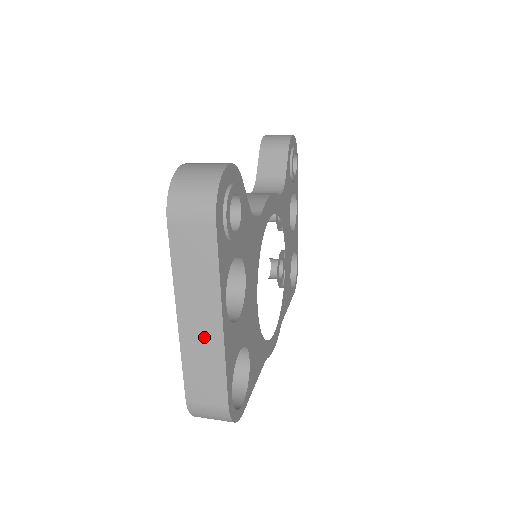
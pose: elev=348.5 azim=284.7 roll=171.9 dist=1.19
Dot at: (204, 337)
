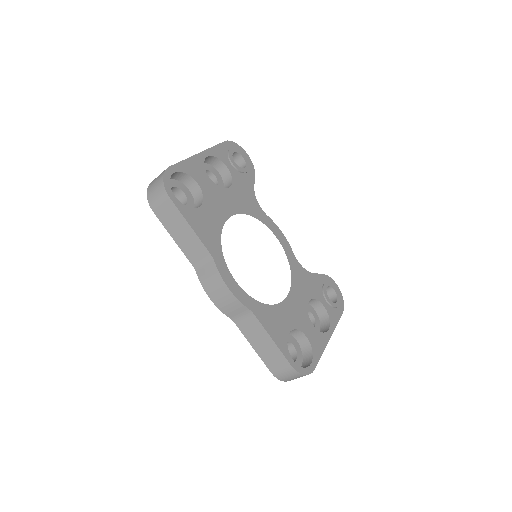
Dot at: occluded
